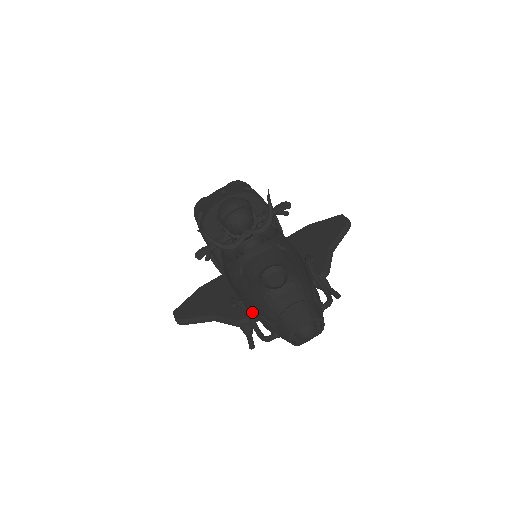
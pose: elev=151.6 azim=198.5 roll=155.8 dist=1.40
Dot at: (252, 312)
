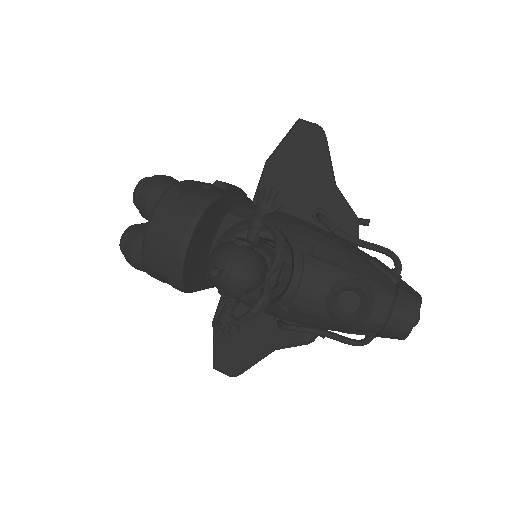
Dot at: occluded
